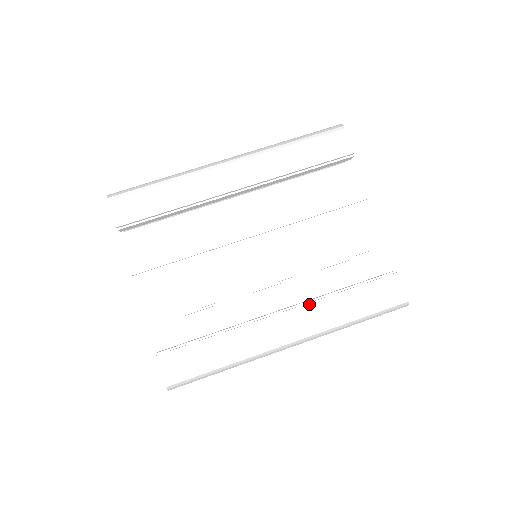
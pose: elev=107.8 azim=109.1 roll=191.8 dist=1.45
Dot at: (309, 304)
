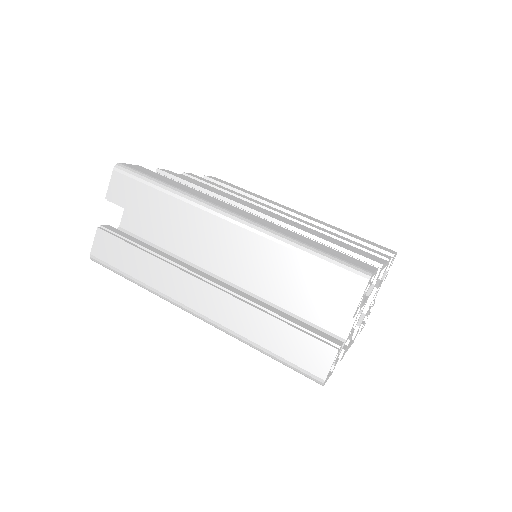
Dot at: (275, 224)
